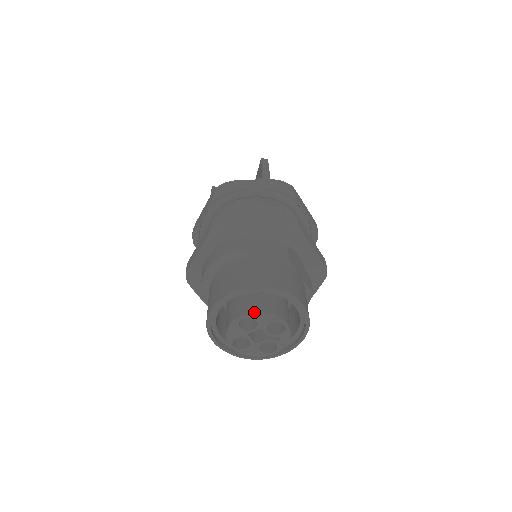
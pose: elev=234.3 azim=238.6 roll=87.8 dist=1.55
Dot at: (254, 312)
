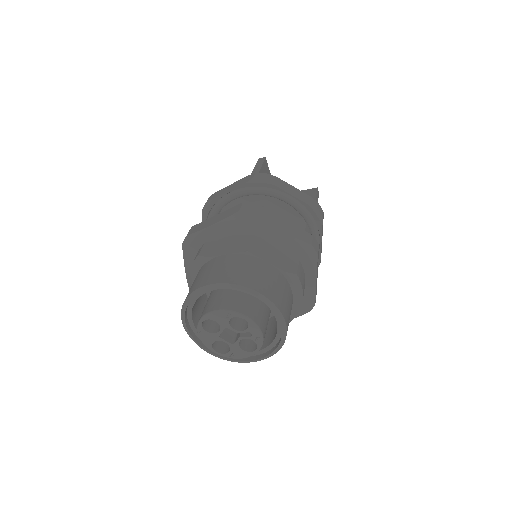
Dot at: (208, 312)
